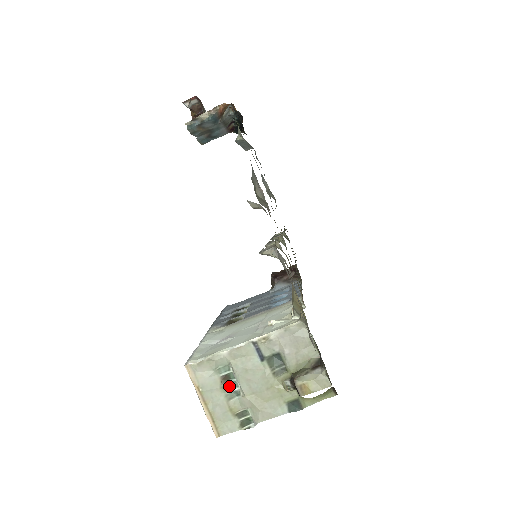
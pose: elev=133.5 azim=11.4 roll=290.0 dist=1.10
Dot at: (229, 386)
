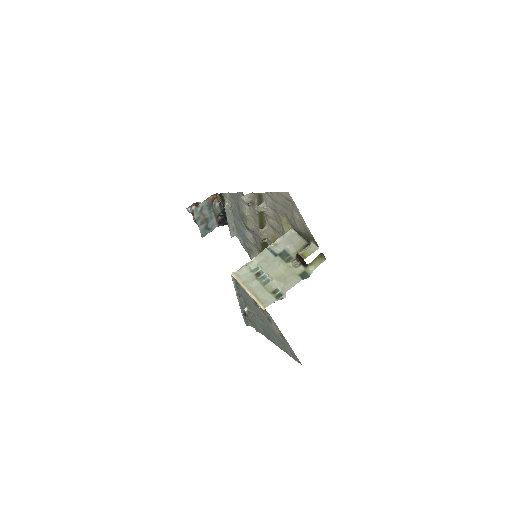
Dot at: (262, 278)
